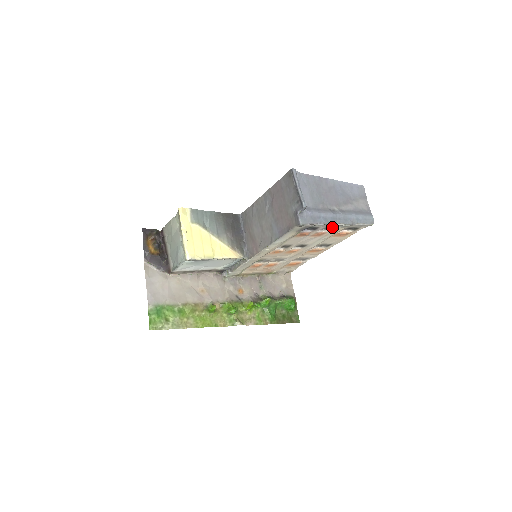
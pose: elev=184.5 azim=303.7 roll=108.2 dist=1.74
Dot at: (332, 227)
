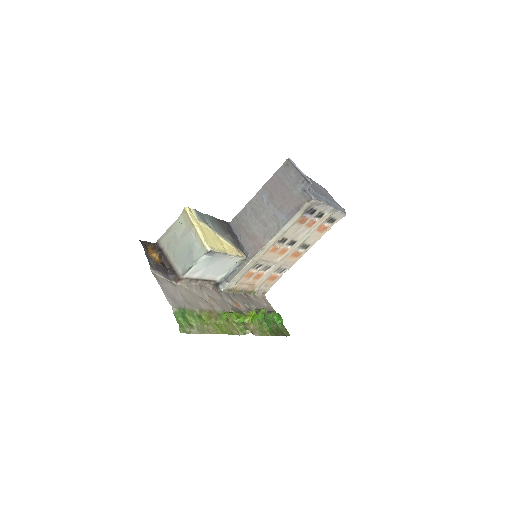
Dot at: (323, 213)
